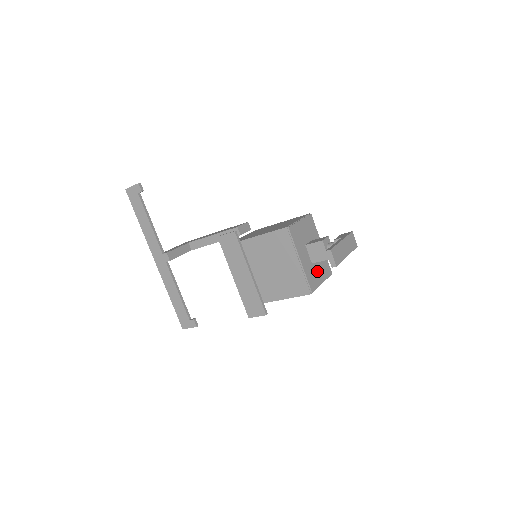
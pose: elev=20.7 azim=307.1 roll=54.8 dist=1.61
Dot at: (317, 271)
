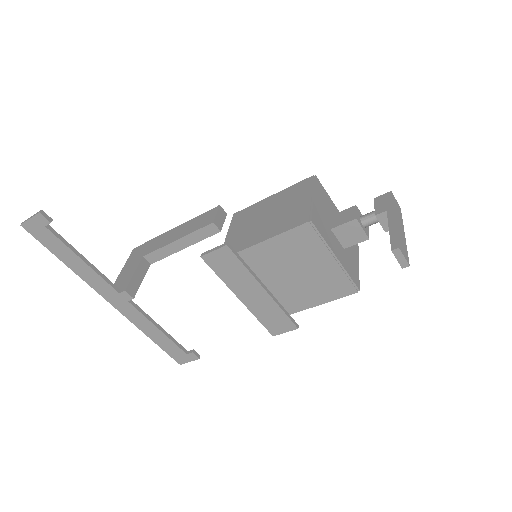
Dot at: (350, 254)
